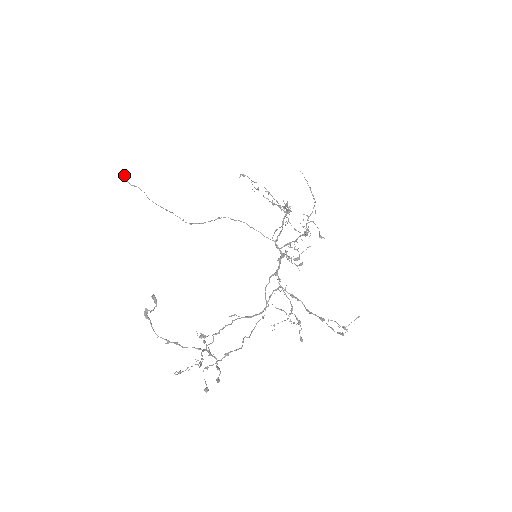
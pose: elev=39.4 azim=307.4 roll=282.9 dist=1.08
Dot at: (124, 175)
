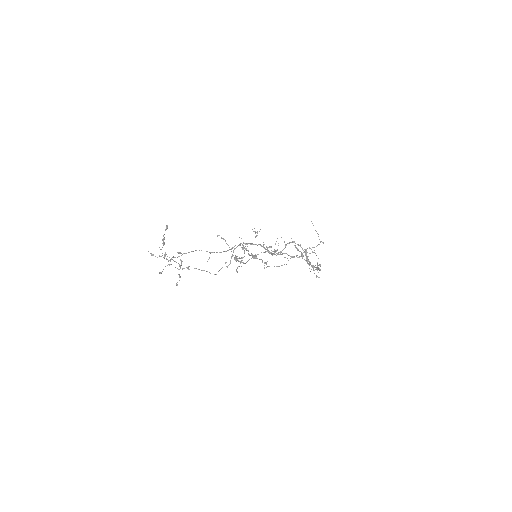
Dot at: (236, 256)
